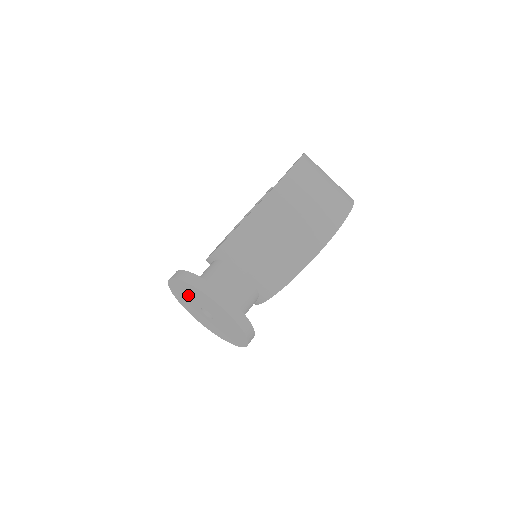
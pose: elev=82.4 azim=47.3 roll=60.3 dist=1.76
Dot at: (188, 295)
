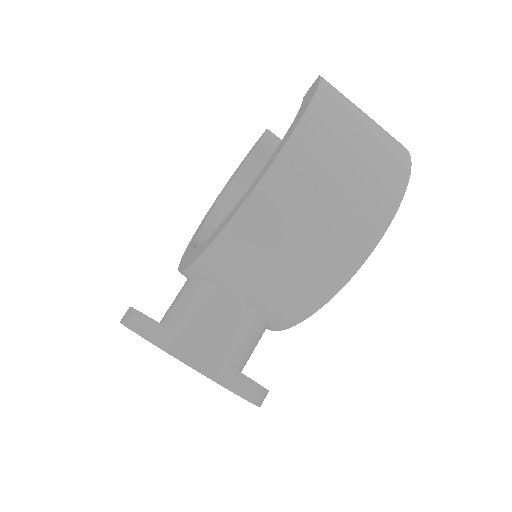
Dot at: occluded
